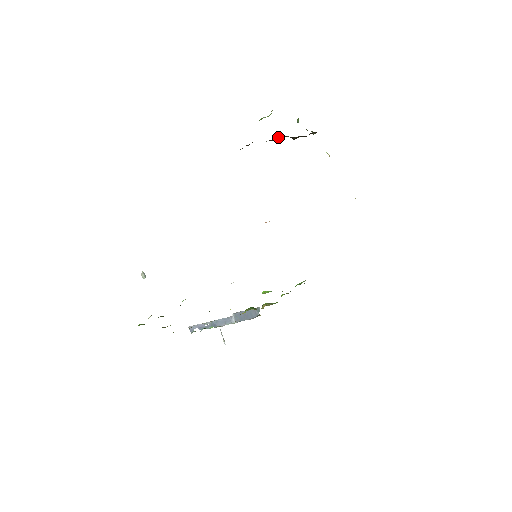
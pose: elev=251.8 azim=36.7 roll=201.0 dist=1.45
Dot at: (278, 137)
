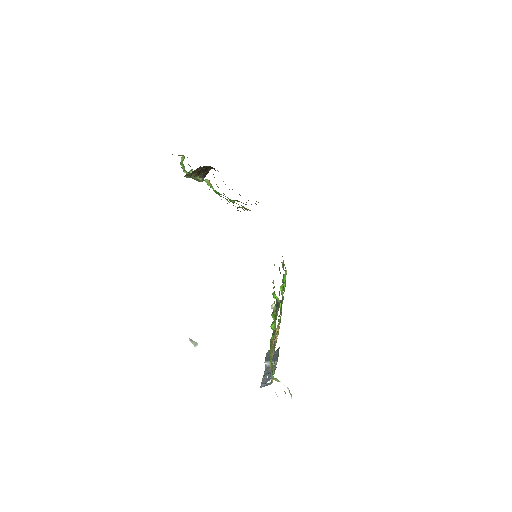
Dot at: occluded
